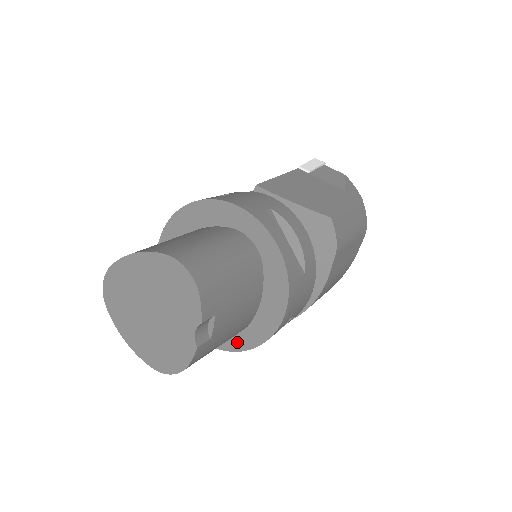
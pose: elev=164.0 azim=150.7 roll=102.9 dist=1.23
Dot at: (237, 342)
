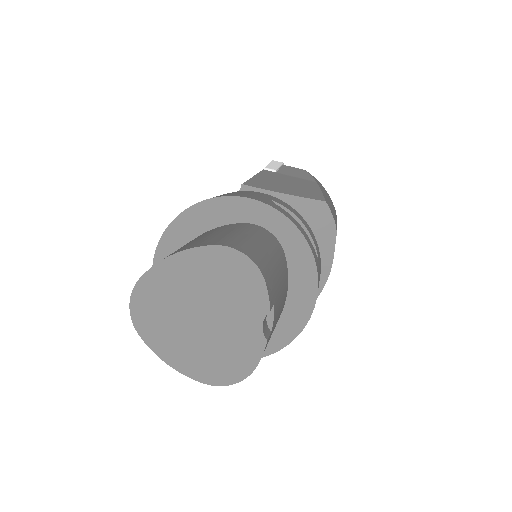
Dot at: occluded
